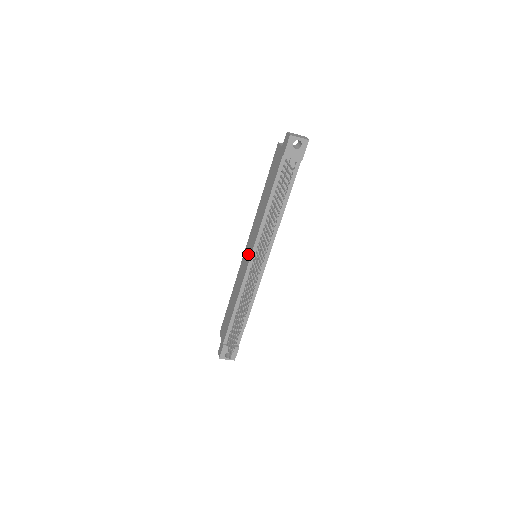
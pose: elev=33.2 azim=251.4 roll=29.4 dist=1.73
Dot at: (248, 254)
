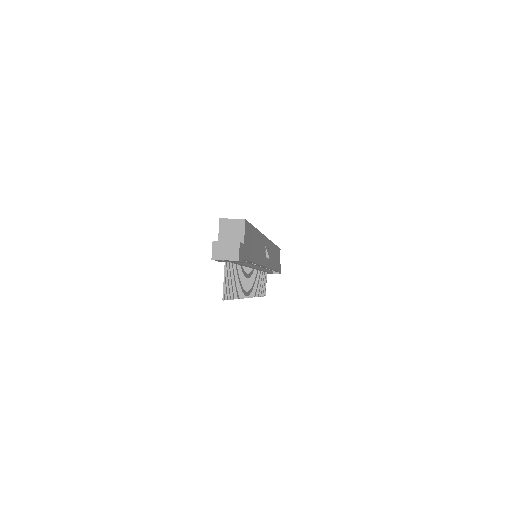
Dot at: occluded
